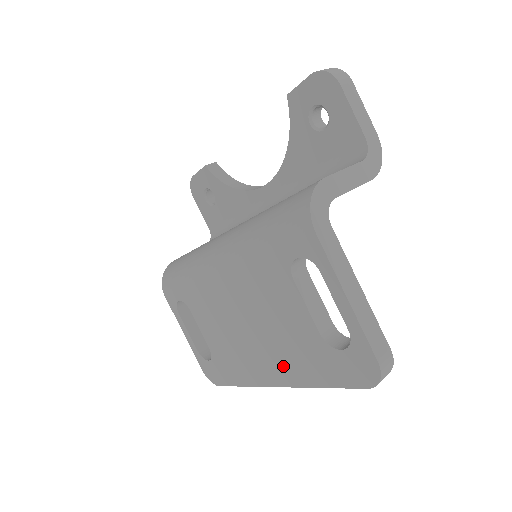
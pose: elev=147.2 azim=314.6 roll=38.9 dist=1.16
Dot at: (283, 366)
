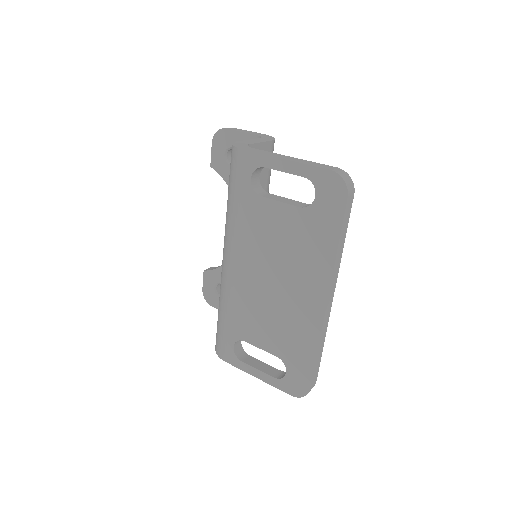
Dot at: (312, 274)
